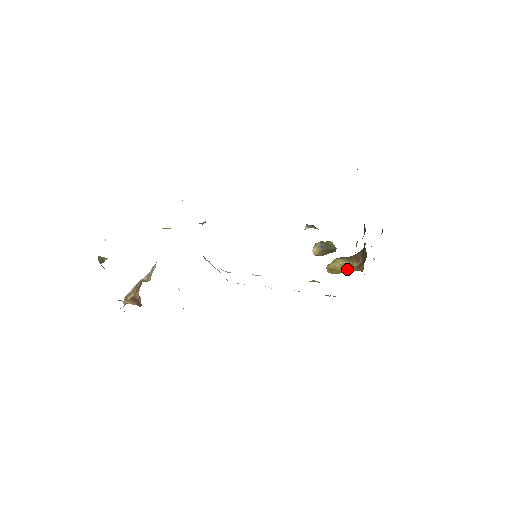
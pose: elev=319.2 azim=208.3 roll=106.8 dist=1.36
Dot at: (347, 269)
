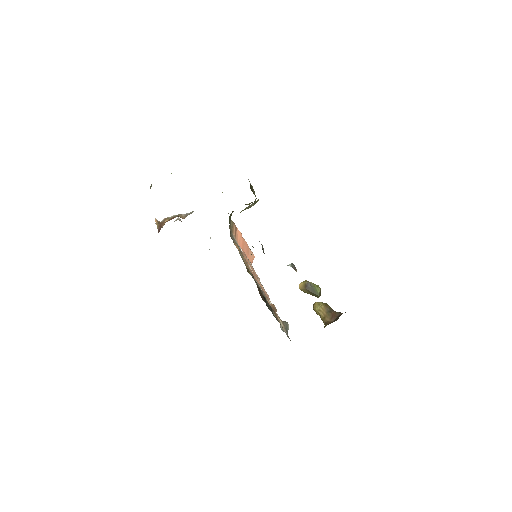
Dot at: (320, 317)
